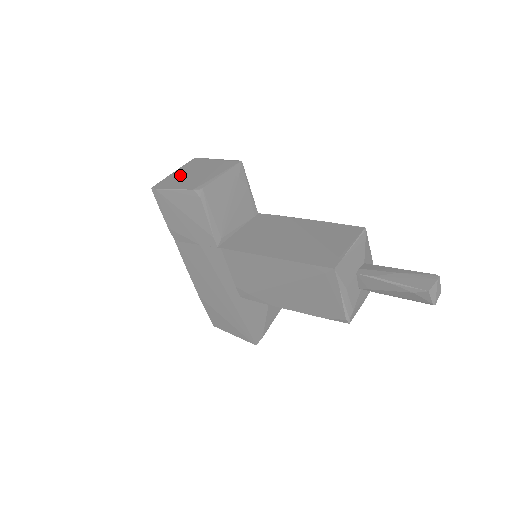
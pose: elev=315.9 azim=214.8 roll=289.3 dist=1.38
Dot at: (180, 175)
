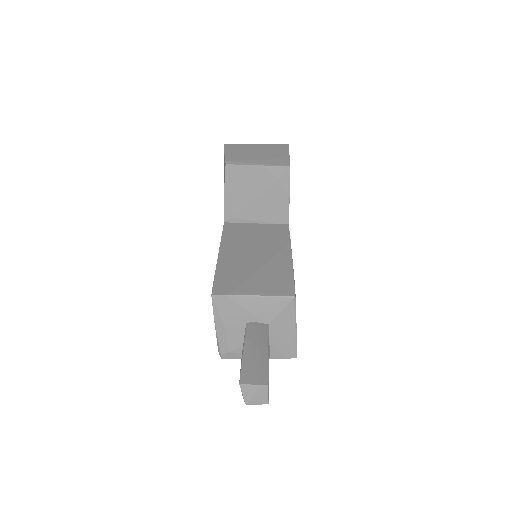
Dot at: (251, 148)
